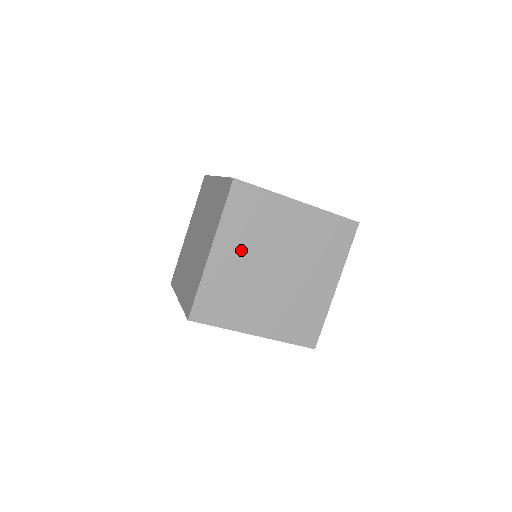
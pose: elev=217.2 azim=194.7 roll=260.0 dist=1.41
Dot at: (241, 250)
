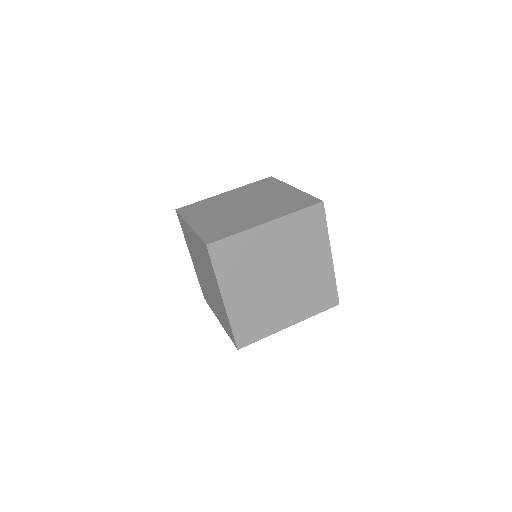
Dot at: (245, 285)
